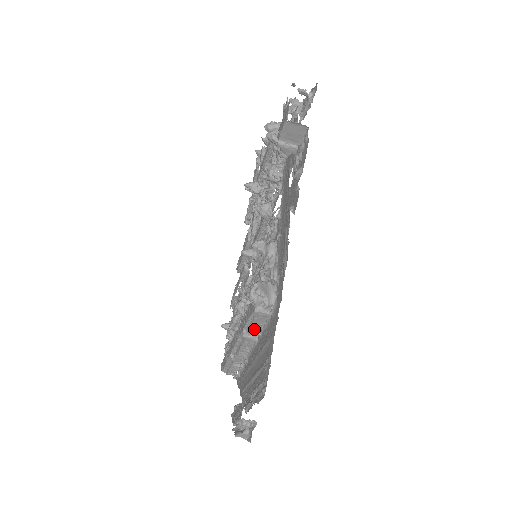
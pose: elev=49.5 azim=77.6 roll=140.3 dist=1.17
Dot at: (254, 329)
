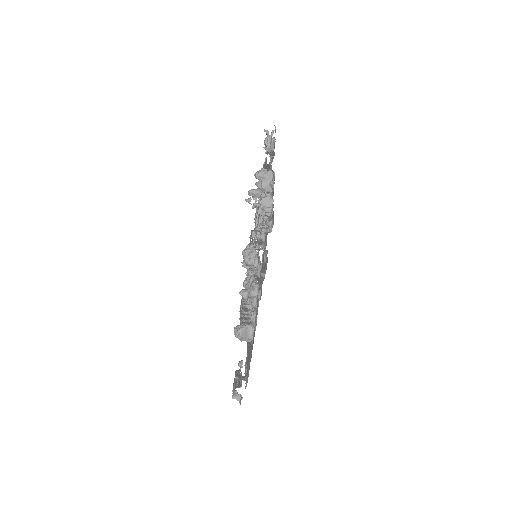
Dot at: occluded
